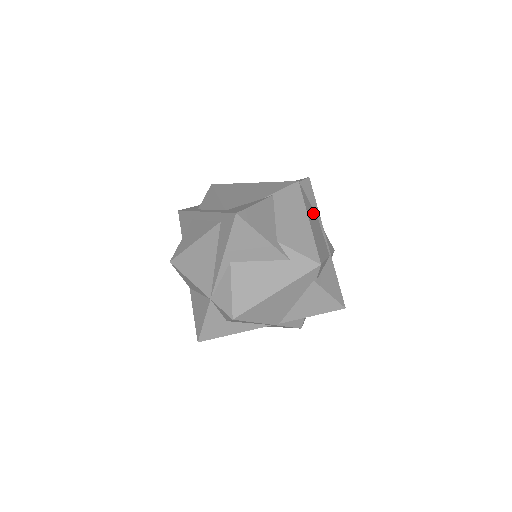
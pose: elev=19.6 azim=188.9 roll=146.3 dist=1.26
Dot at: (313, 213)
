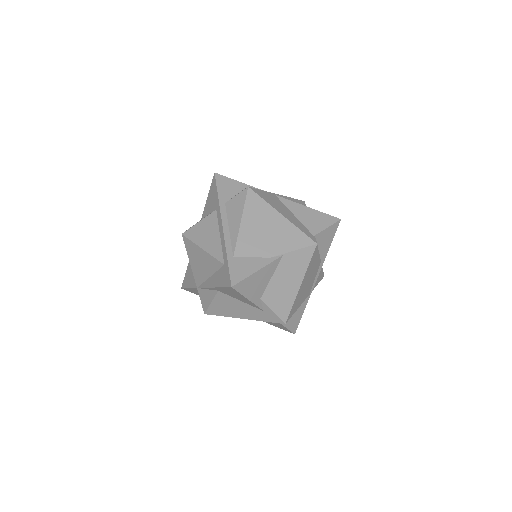
Dot at: (316, 264)
